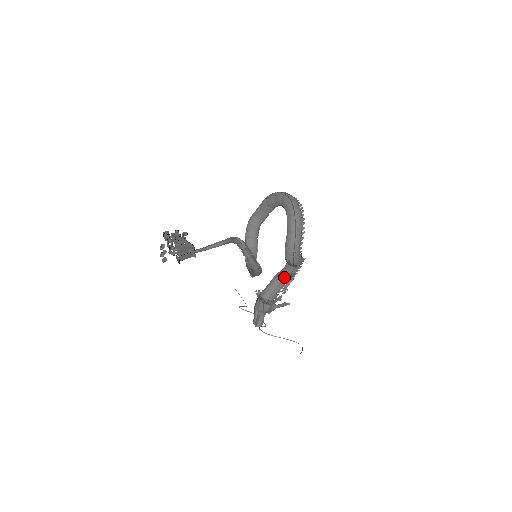
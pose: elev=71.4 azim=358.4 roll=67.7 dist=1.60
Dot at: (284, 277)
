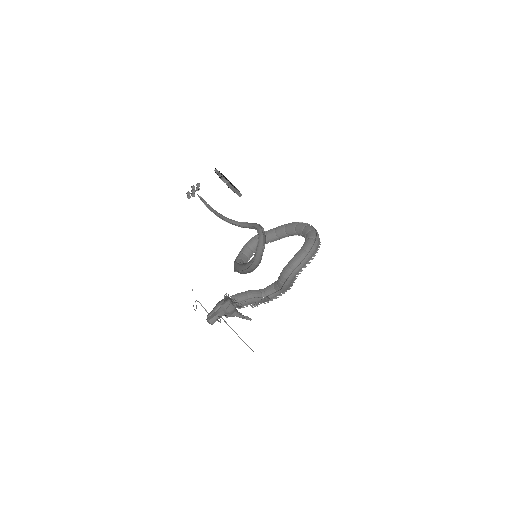
Dot at: (260, 295)
